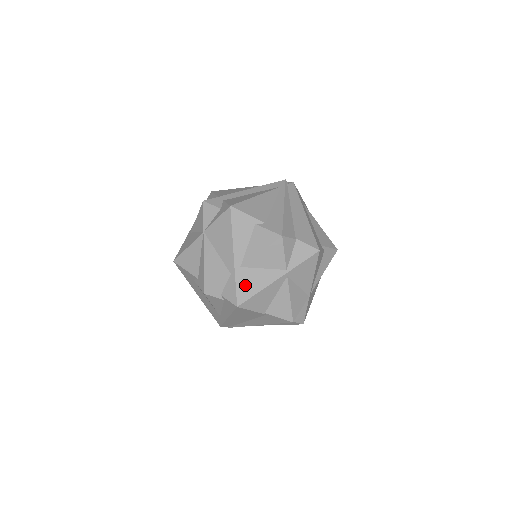
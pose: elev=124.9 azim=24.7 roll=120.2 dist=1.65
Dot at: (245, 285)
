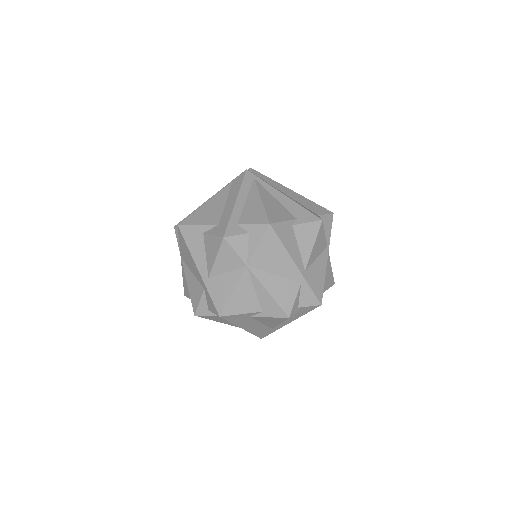
Dot at: (315, 283)
